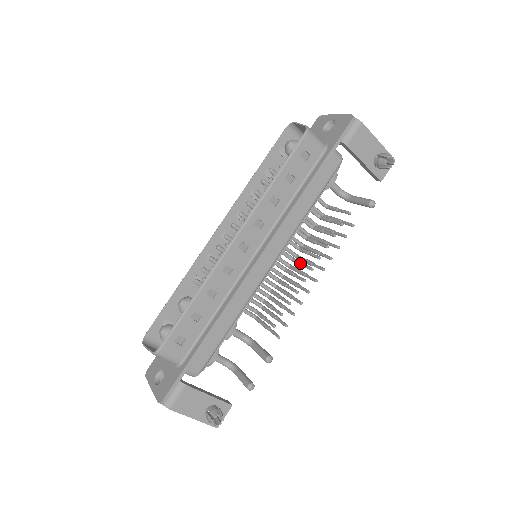
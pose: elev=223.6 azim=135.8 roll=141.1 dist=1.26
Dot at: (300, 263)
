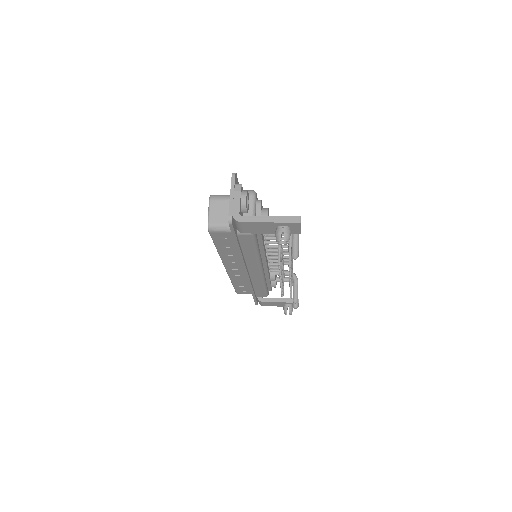
Dot at: occluded
